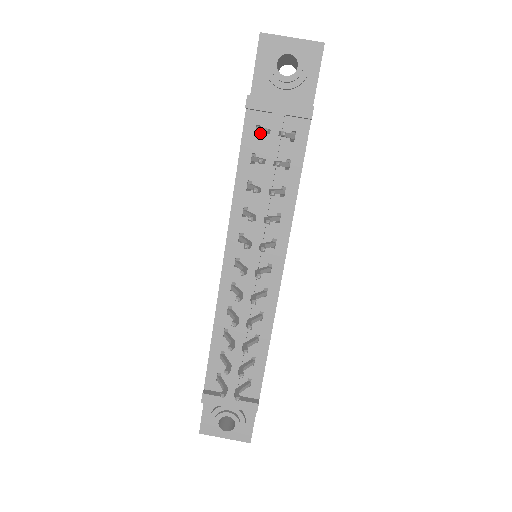
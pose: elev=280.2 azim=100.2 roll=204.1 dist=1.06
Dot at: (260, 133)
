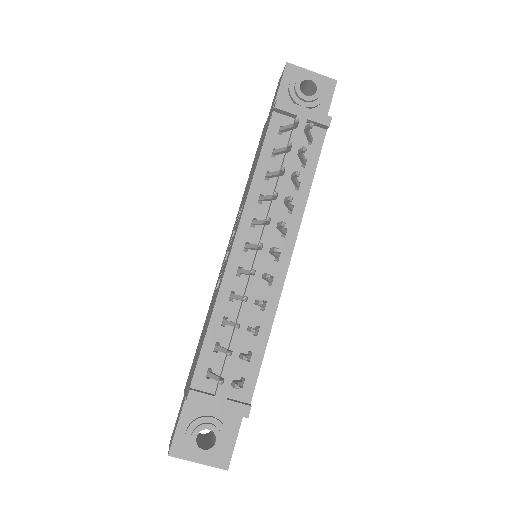
Dot at: (283, 133)
